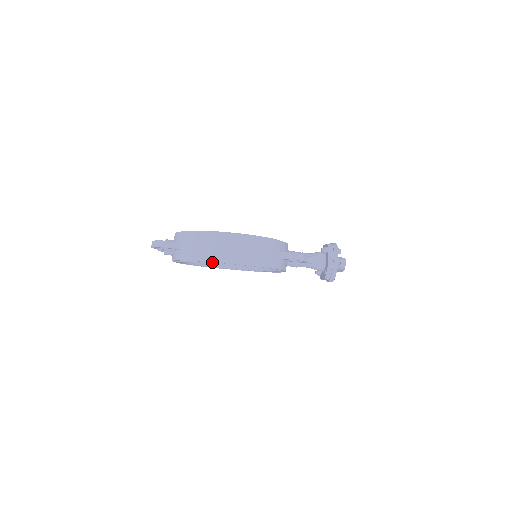
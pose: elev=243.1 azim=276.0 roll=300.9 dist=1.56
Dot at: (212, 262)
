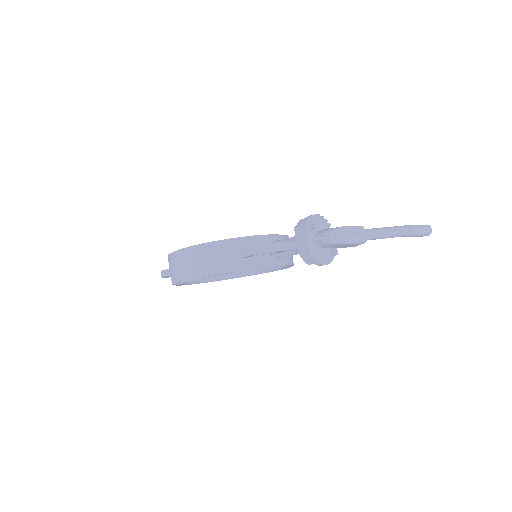
Dot at: (177, 283)
